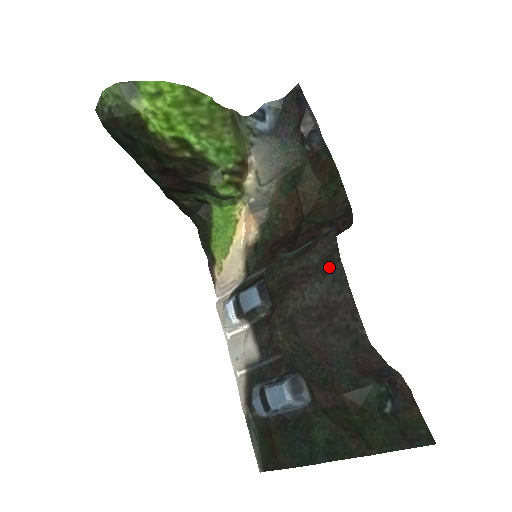
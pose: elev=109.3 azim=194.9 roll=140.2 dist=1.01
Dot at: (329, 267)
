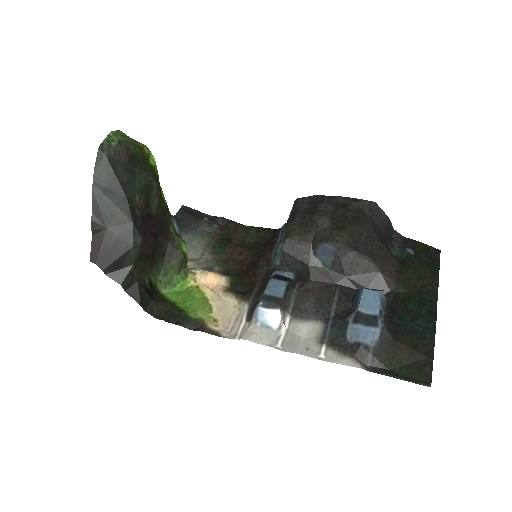
Dot at: (318, 200)
